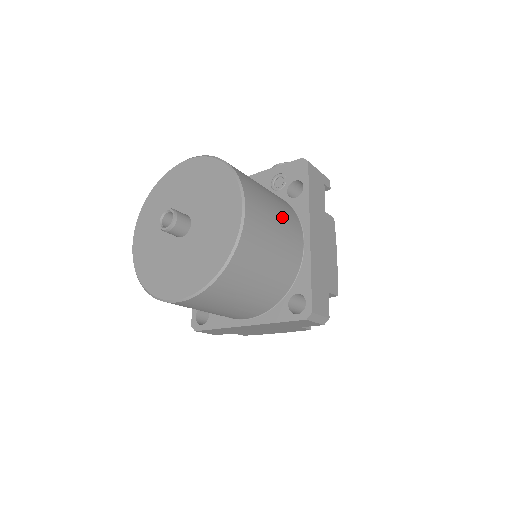
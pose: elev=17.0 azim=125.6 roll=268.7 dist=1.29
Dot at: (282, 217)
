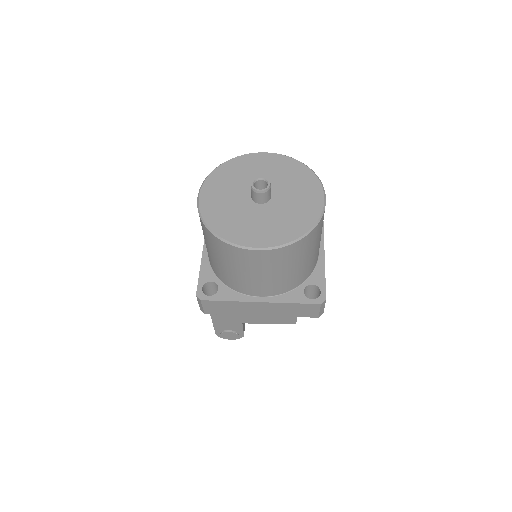
Dot at: occluded
